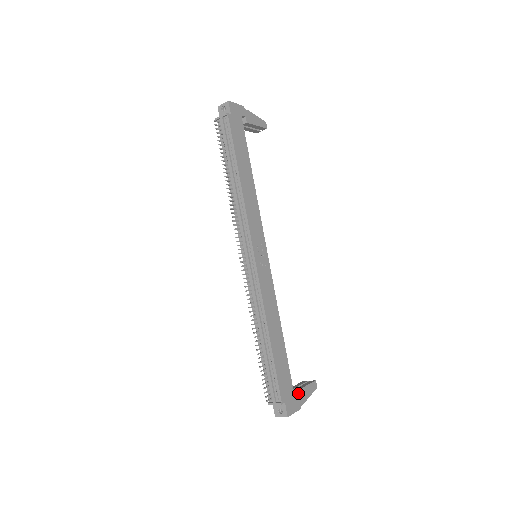
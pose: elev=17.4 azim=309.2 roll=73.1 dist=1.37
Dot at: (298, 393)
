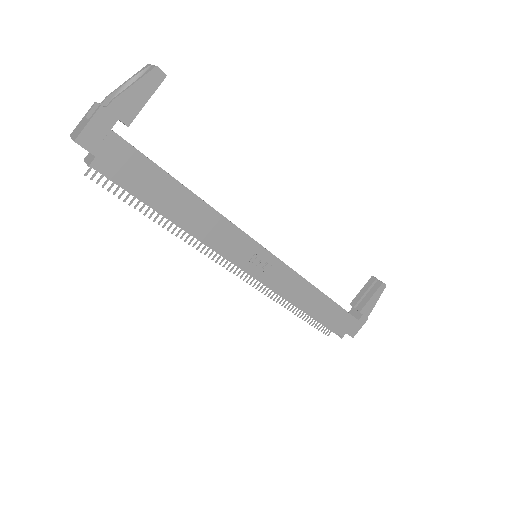
Dot at: (361, 313)
